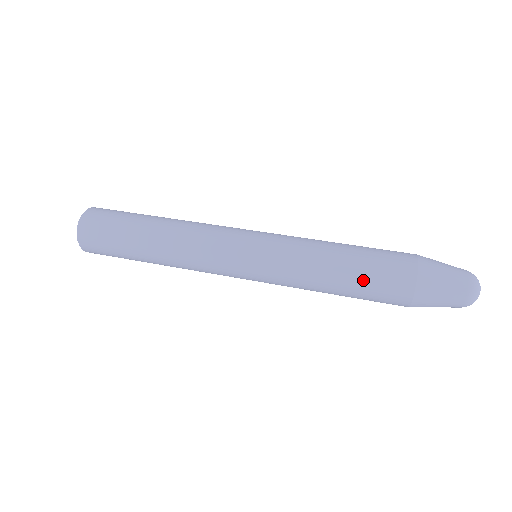
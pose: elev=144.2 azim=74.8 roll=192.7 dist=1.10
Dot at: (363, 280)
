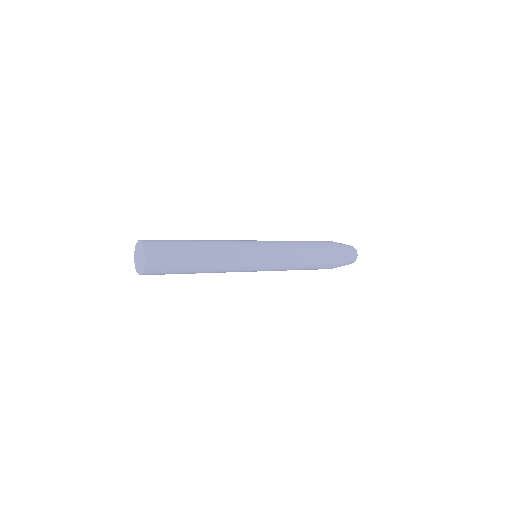
Dot at: (317, 248)
